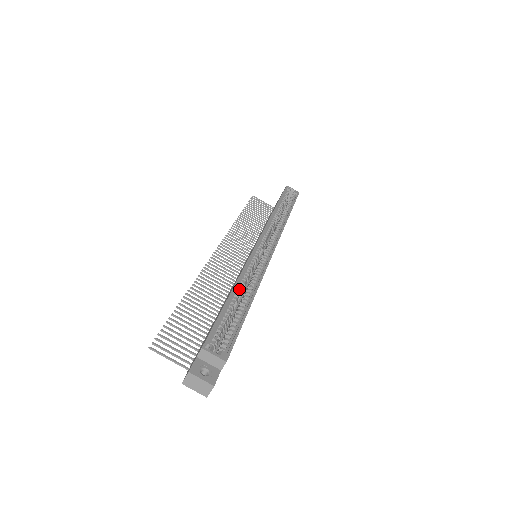
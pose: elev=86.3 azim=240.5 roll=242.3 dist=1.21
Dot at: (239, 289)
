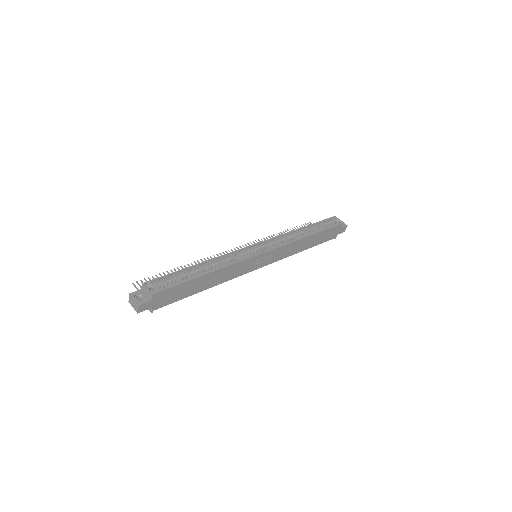
Dot at: (207, 266)
